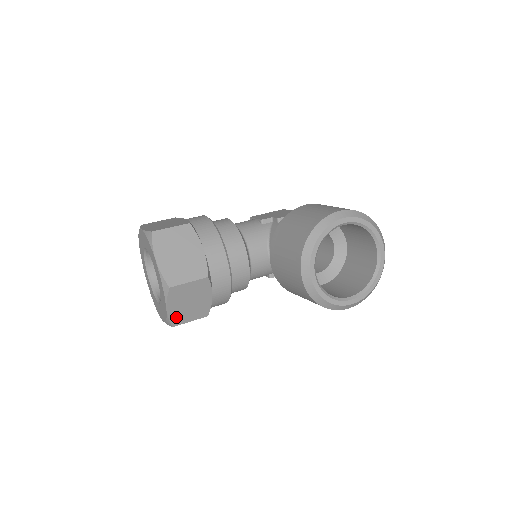
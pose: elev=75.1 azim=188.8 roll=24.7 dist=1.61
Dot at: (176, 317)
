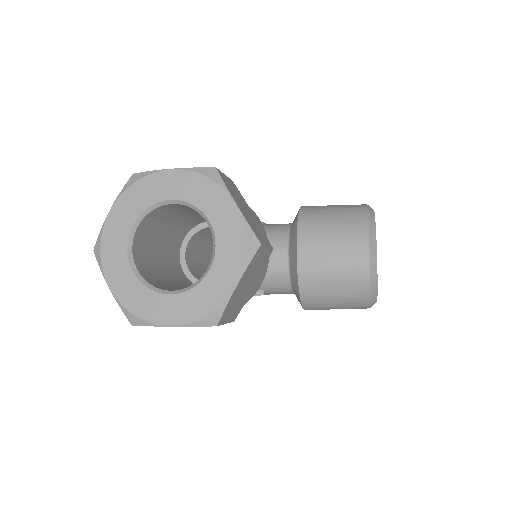
Dot at: (229, 307)
